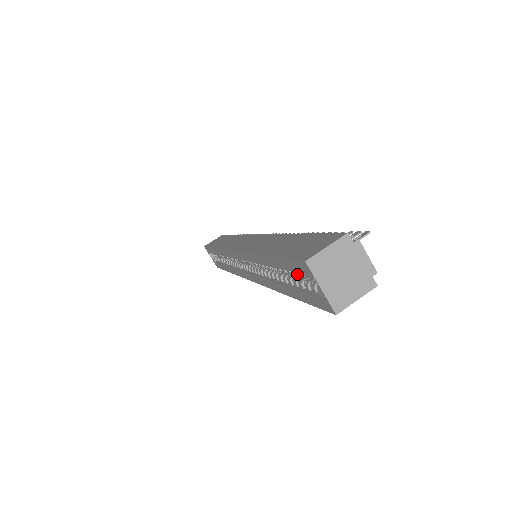
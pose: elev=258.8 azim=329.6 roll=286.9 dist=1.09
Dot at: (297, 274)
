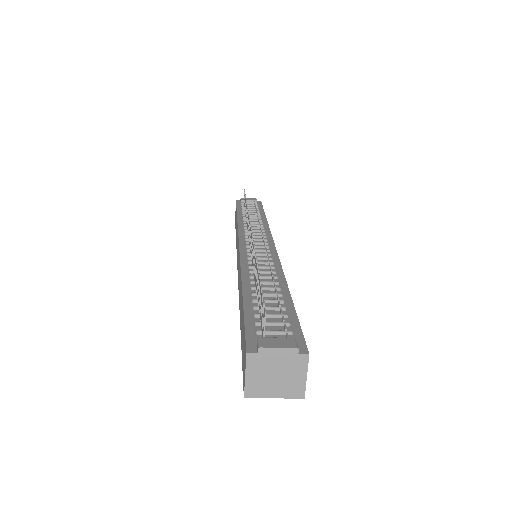
Dot at: occluded
